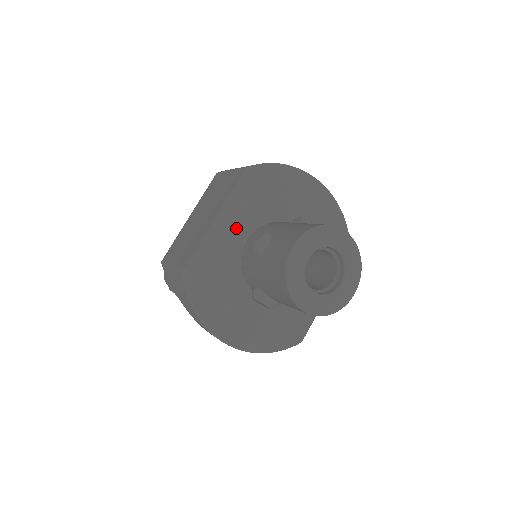
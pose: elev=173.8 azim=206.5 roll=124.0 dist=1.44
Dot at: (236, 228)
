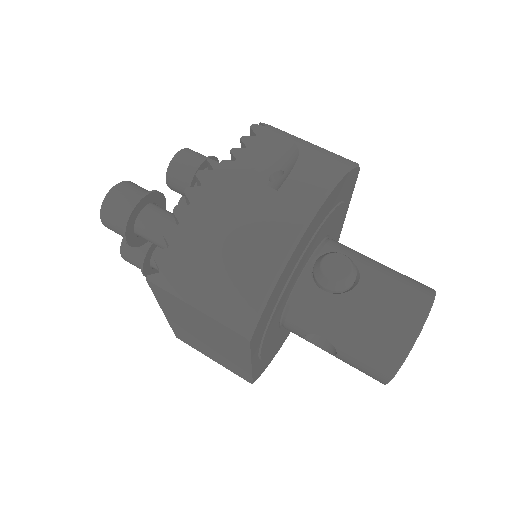
Dot at: (269, 339)
